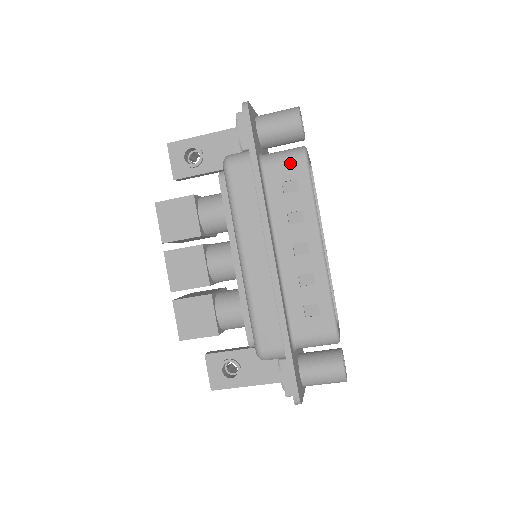
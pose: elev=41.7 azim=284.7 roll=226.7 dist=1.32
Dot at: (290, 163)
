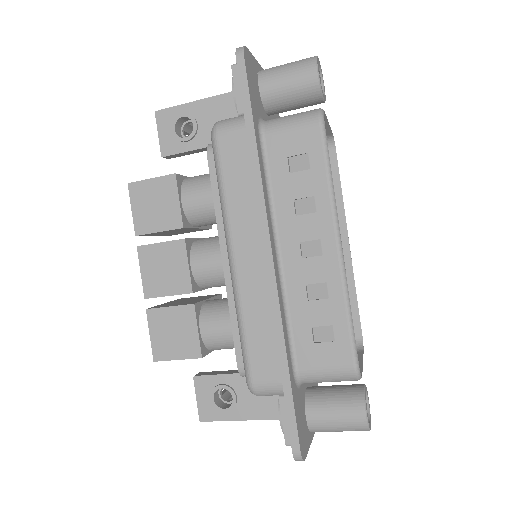
Dot at: (300, 131)
